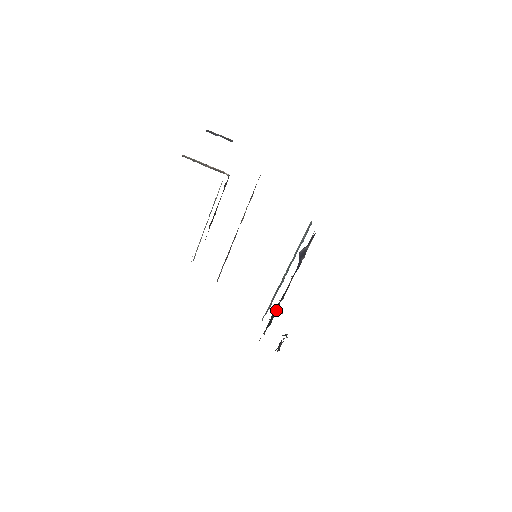
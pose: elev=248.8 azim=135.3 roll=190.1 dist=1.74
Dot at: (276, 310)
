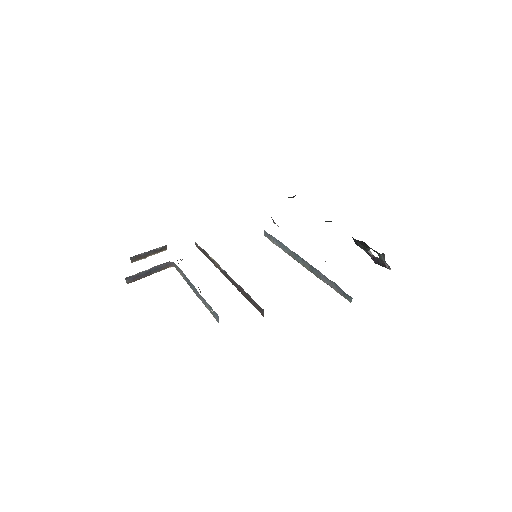
Dot at: occluded
